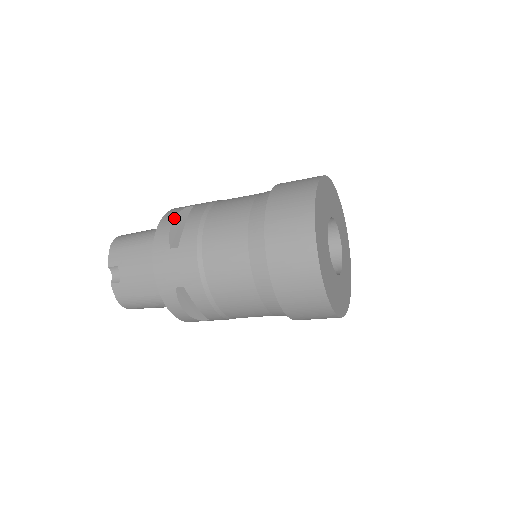
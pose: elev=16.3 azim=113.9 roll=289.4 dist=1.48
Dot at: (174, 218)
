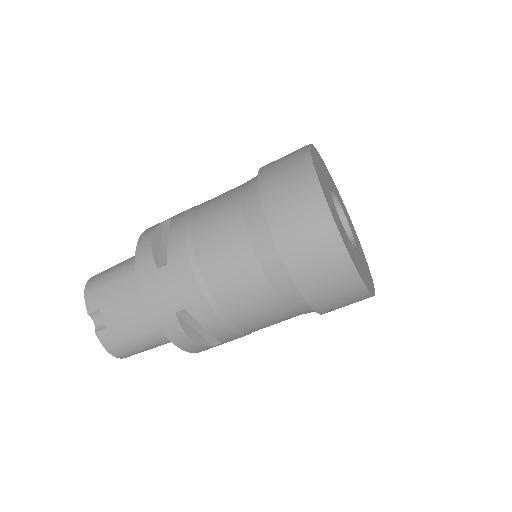
Dot at: (153, 235)
